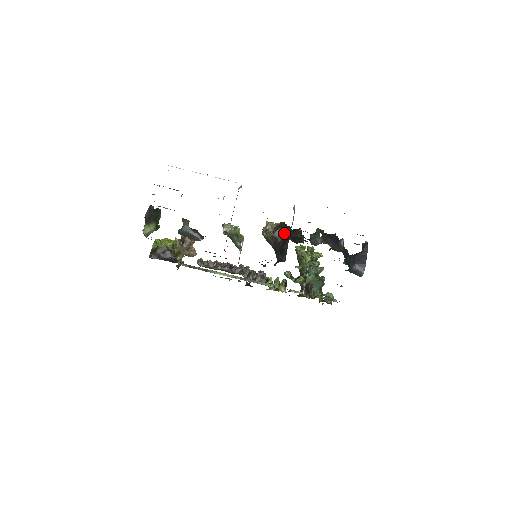
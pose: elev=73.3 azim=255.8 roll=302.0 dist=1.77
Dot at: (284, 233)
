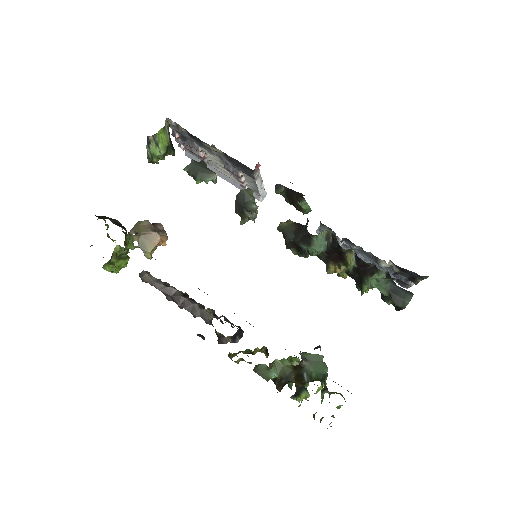
Dot at: occluded
